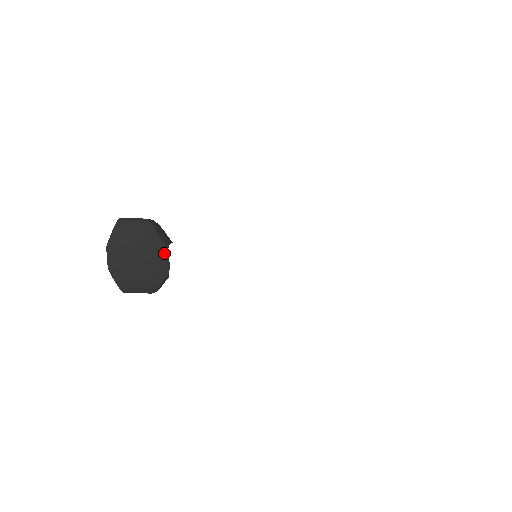
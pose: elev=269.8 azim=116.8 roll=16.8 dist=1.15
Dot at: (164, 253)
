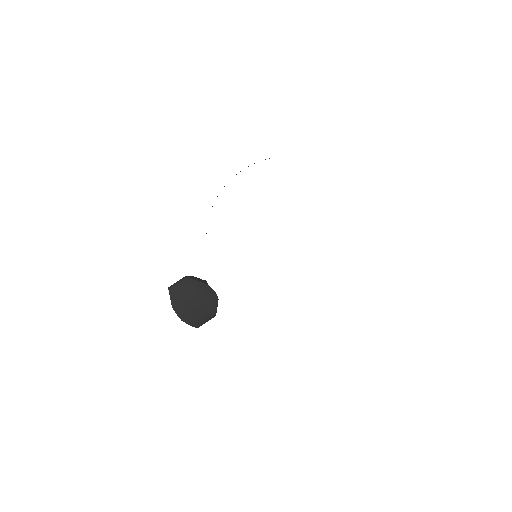
Dot at: (208, 288)
